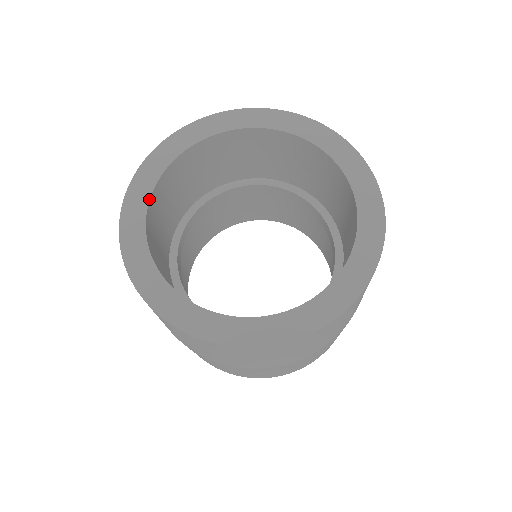
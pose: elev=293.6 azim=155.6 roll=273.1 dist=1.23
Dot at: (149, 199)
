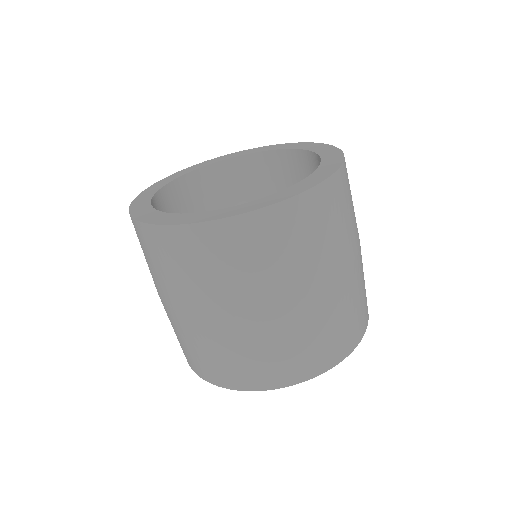
Dot at: (213, 163)
